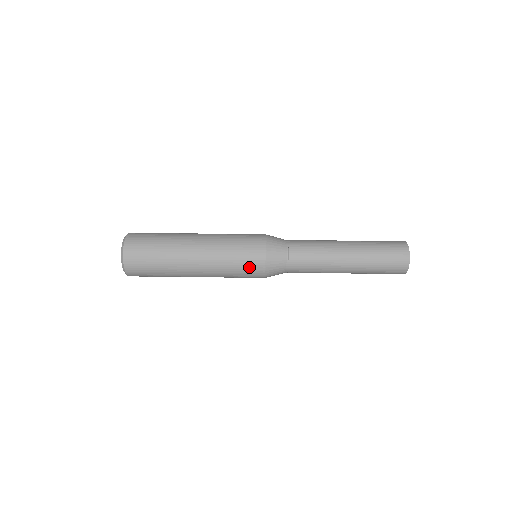
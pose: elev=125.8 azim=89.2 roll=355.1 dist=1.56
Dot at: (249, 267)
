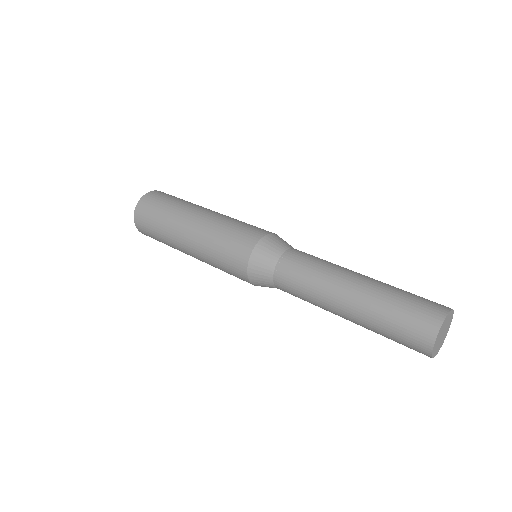
Dot at: (245, 233)
